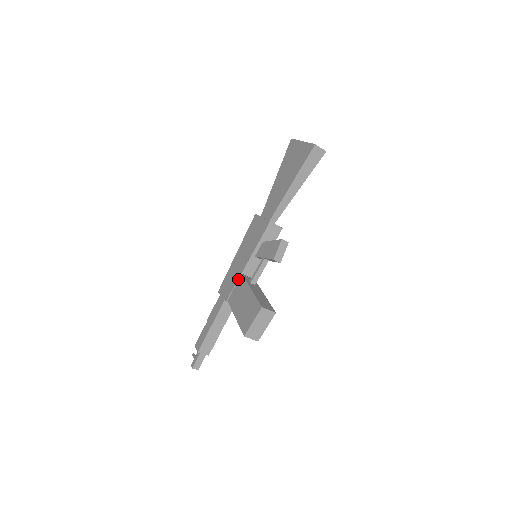
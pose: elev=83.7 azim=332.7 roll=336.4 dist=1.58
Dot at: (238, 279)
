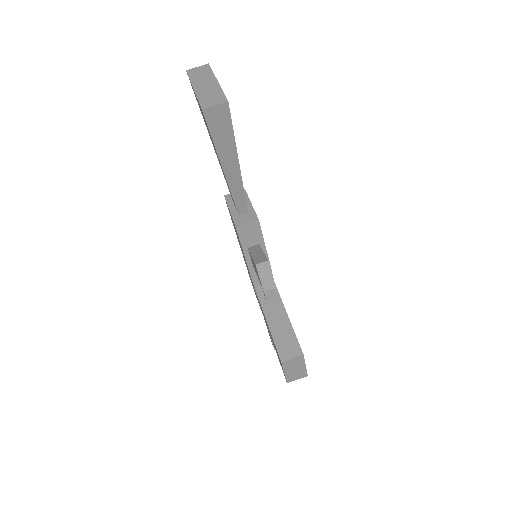
Dot at: (255, 290)
